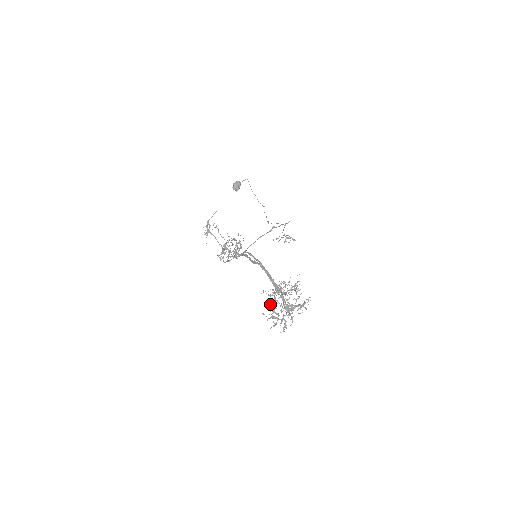
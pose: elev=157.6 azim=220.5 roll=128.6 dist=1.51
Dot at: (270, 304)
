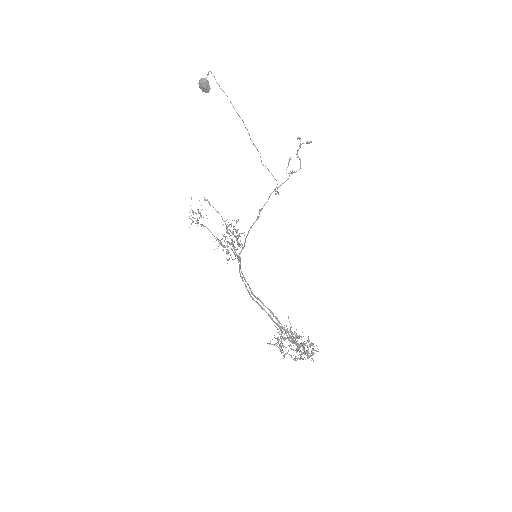
Dot at: occluded
